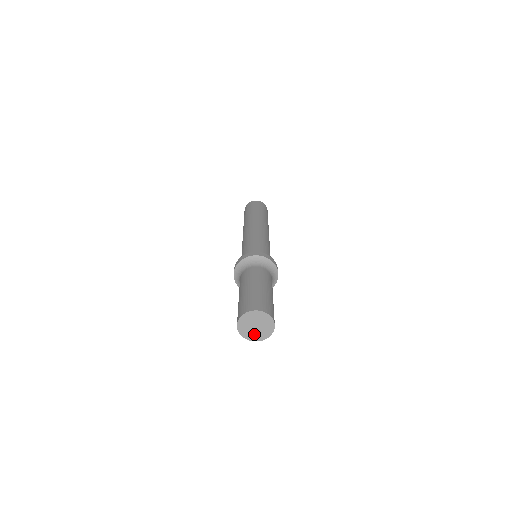
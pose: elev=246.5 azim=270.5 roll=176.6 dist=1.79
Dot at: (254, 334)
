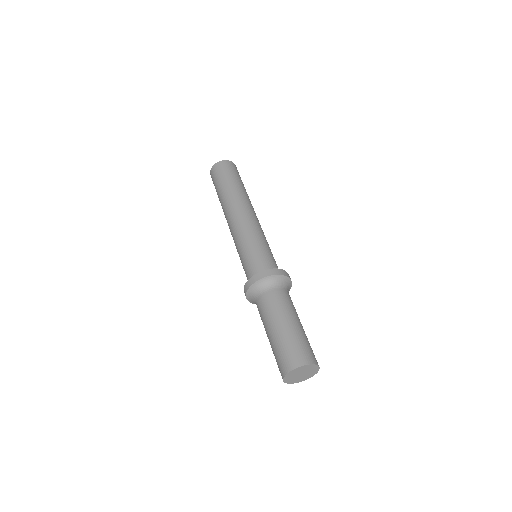
Dot at: (301, 378)
